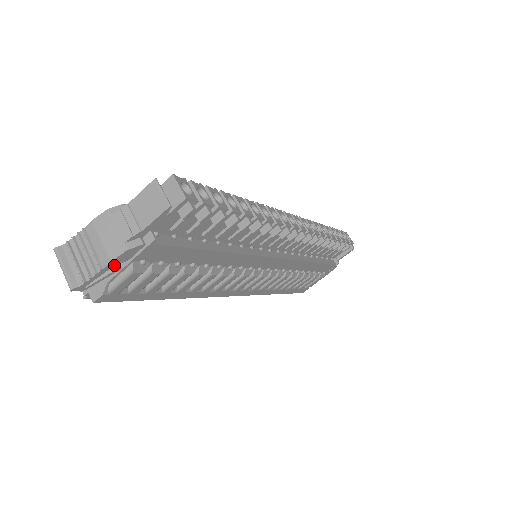
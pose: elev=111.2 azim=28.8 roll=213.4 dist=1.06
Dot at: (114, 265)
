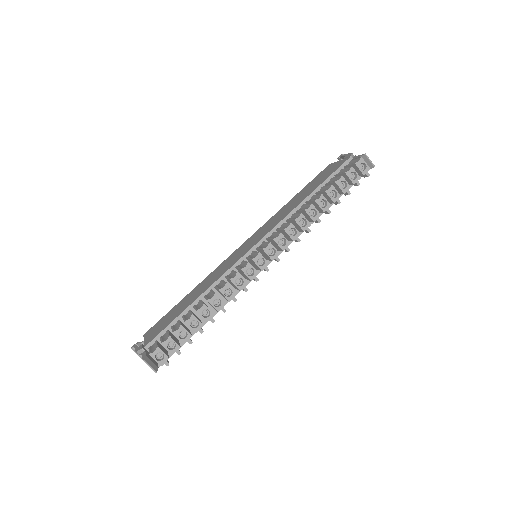
Dot at: occluded
